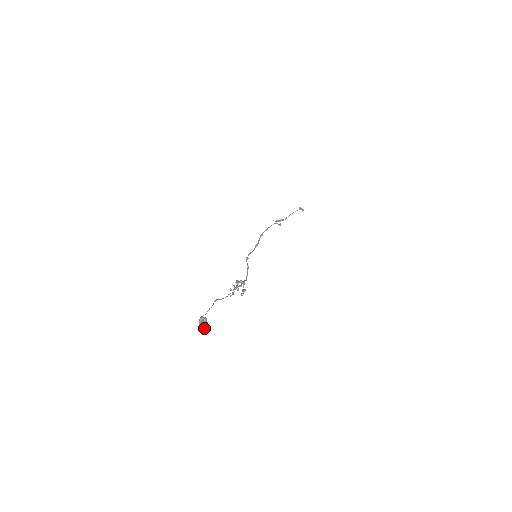
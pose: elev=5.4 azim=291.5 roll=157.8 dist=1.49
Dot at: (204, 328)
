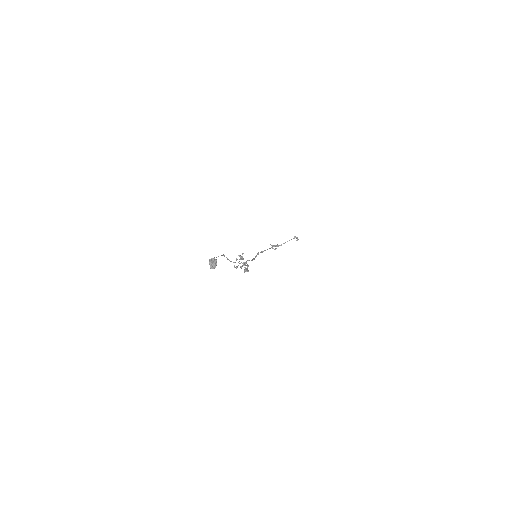
Dot at: (213, 268)
